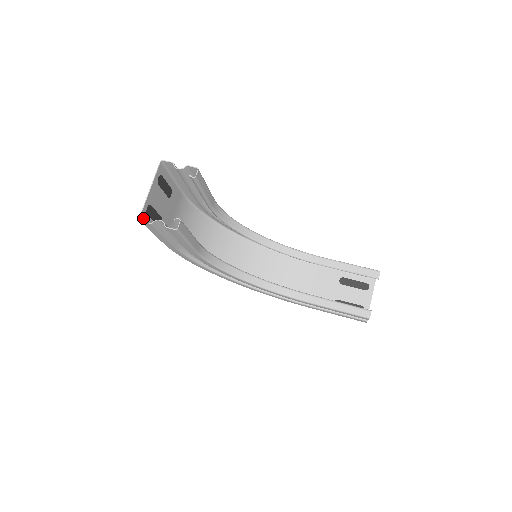
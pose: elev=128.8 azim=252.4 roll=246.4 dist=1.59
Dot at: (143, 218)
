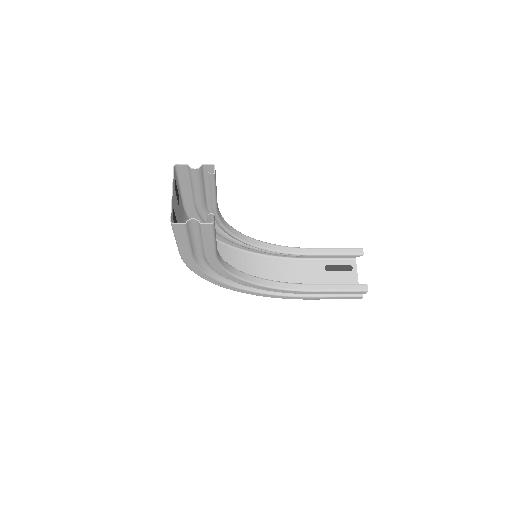
Dot at: (172, 222)
